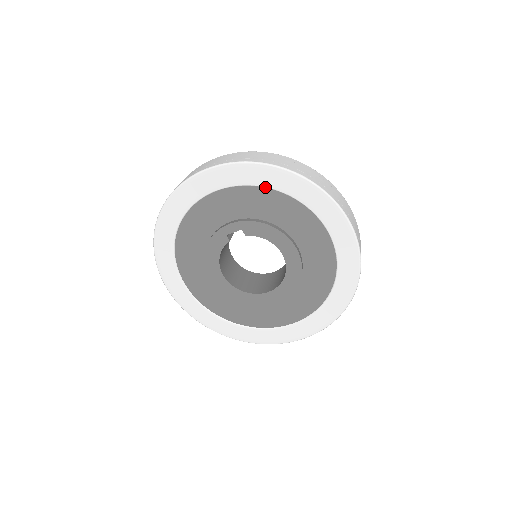
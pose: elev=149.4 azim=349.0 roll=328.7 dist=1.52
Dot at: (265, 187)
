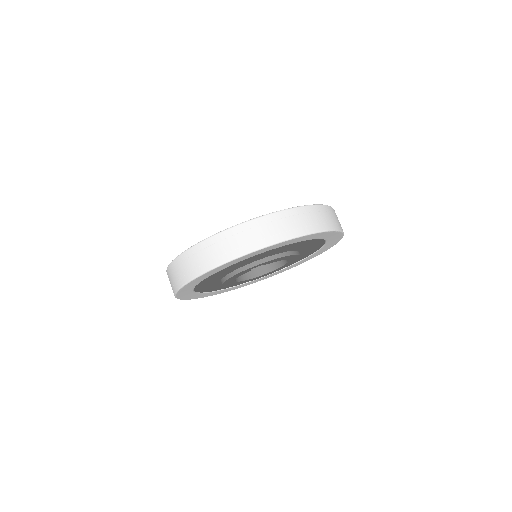
Dot at: (293, 243)
